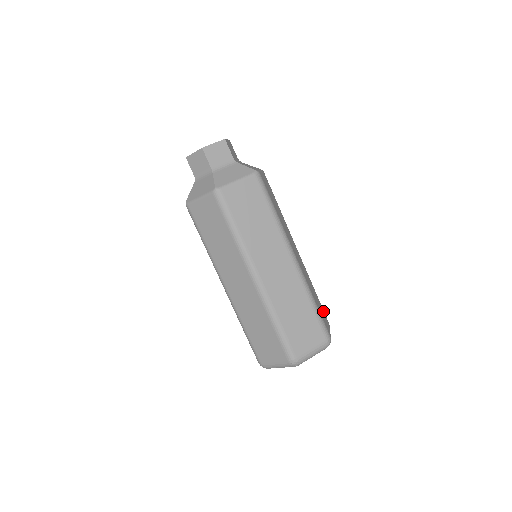
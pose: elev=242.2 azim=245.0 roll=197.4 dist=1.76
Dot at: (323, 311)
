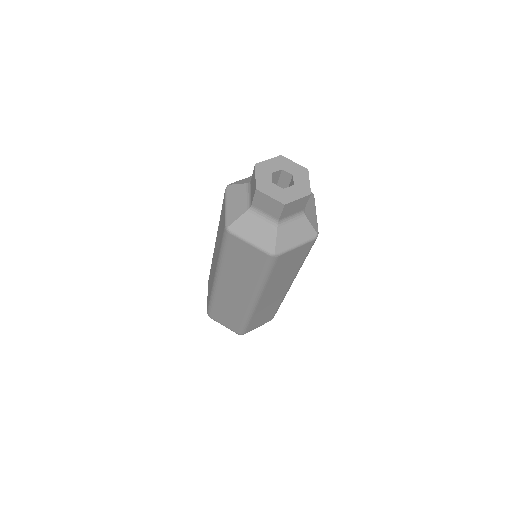
Dot at: occluded
